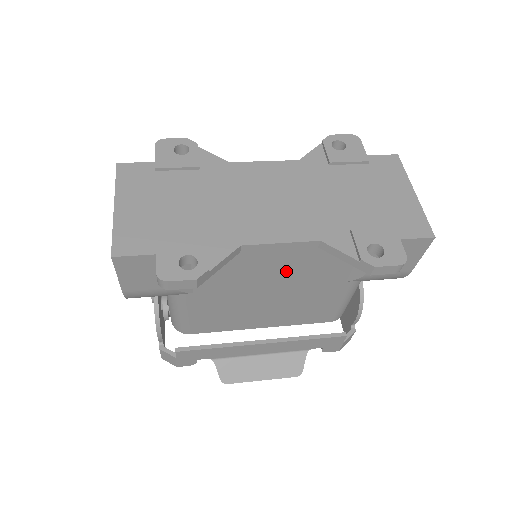
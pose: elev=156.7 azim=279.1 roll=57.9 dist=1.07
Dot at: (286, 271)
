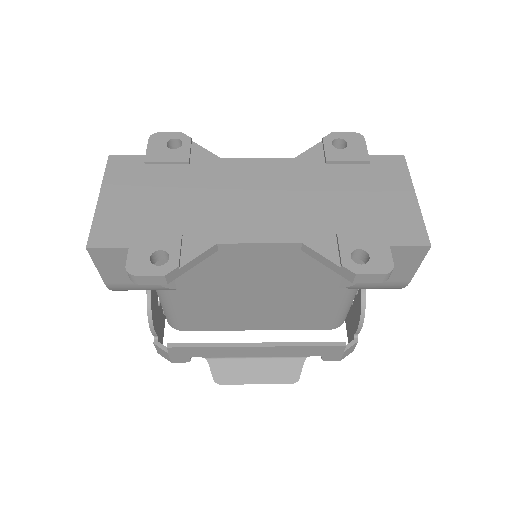
Dot at: (271, 273)
